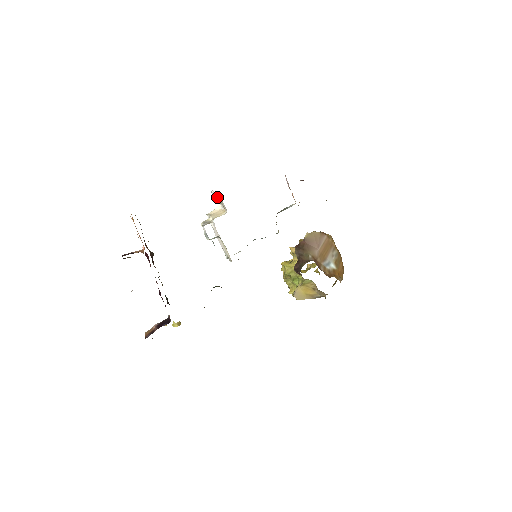
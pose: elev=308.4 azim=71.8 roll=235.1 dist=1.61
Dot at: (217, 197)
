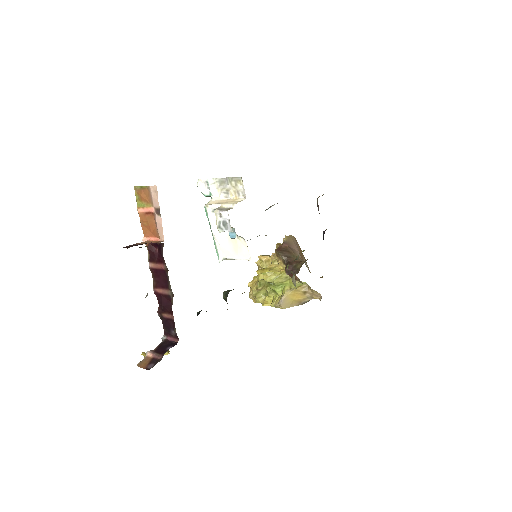
Dot at: (219, 184)
